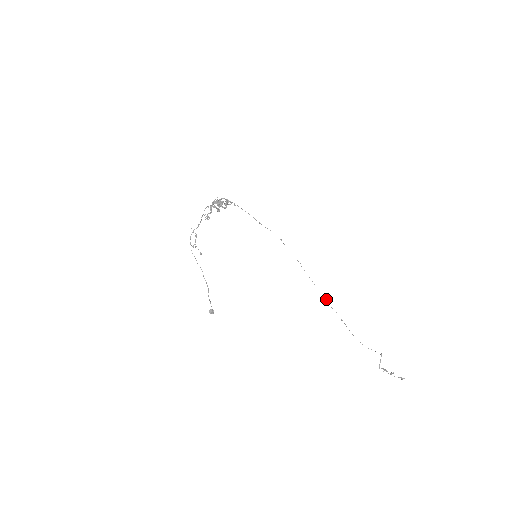
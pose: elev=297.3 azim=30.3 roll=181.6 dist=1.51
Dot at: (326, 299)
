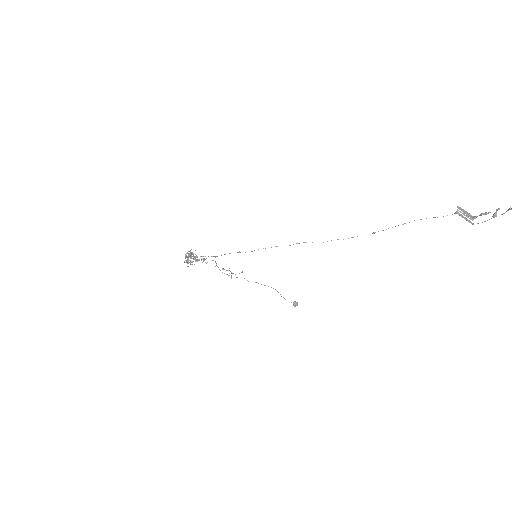
Dot at: occluded
